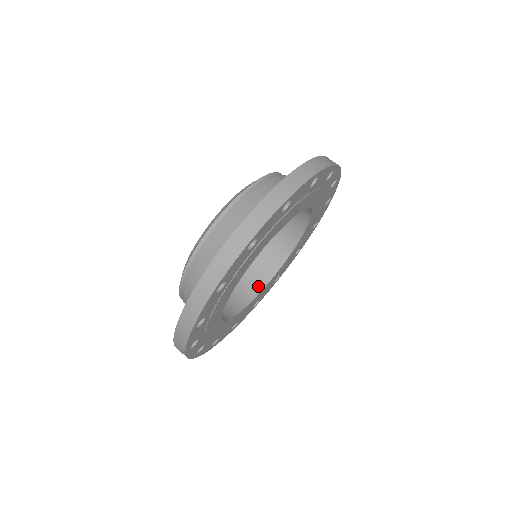
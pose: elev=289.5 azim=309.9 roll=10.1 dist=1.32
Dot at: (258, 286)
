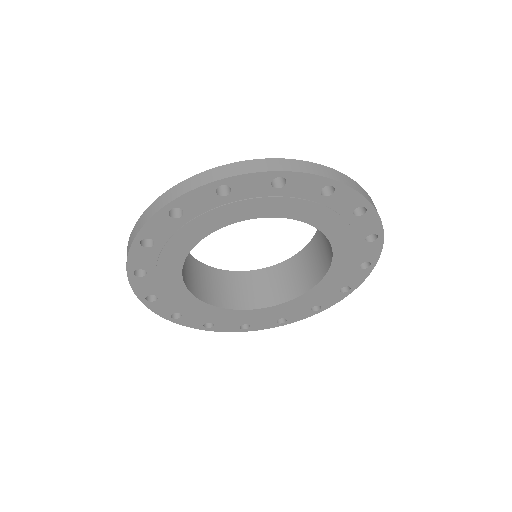
Dot at: (278, 299)
